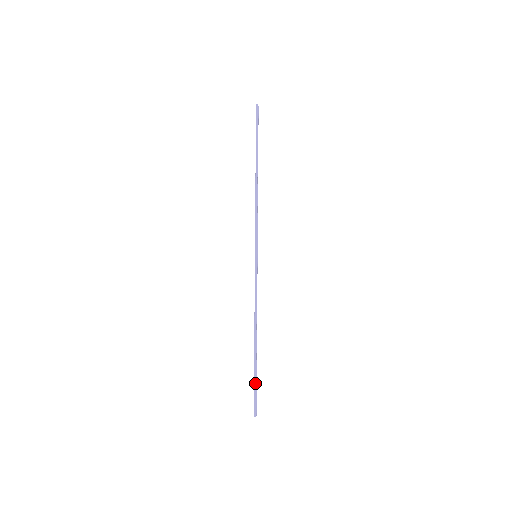
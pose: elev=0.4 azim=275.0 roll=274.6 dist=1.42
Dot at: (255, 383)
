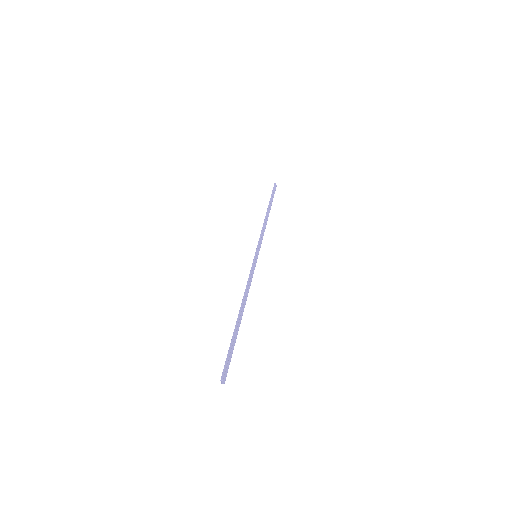
Dot at: (231, 347)
